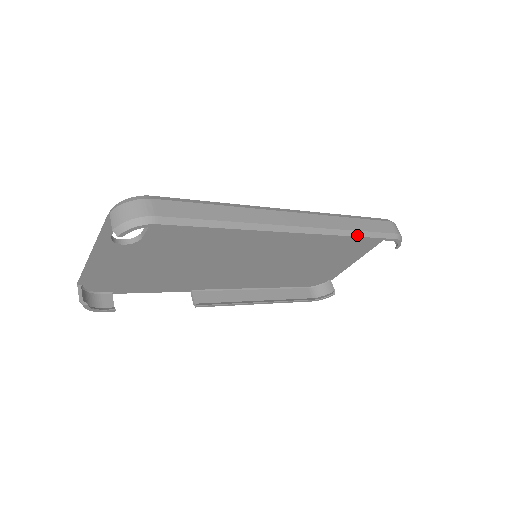
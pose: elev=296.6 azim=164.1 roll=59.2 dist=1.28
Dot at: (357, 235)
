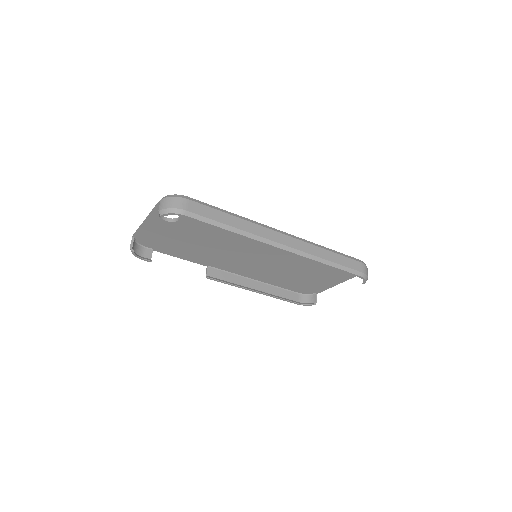
Dot at: (328, 264)
